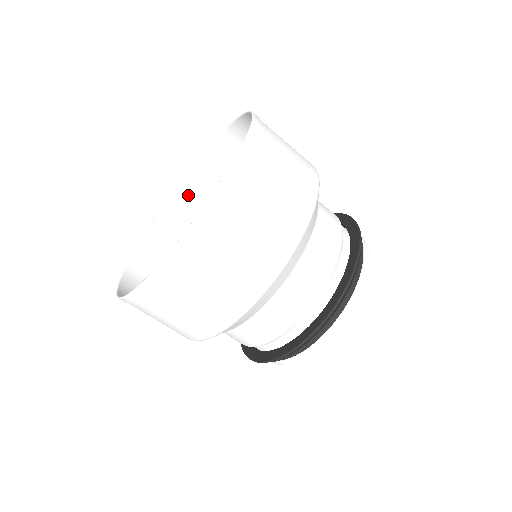
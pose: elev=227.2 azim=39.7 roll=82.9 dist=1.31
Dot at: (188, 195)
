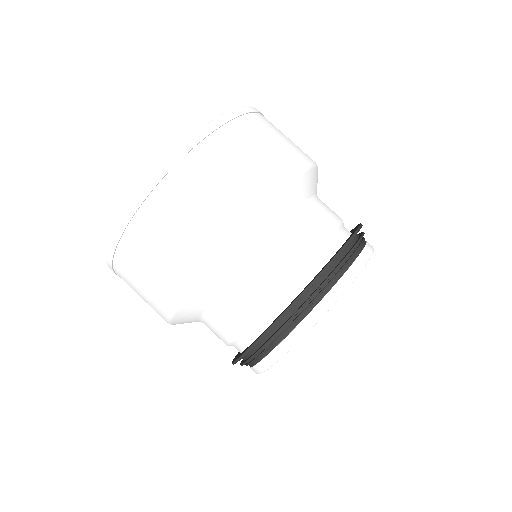
Dot at: occluded
